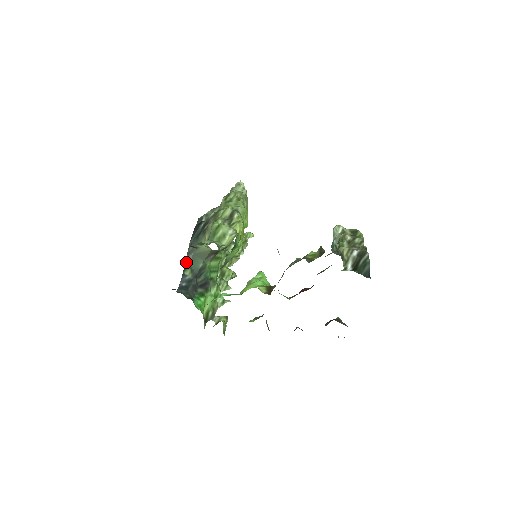
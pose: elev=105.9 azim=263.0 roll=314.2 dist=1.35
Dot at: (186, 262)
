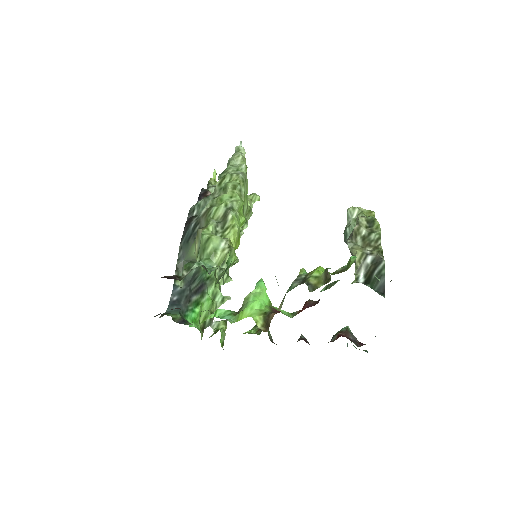
Dot at: (177, 270)
